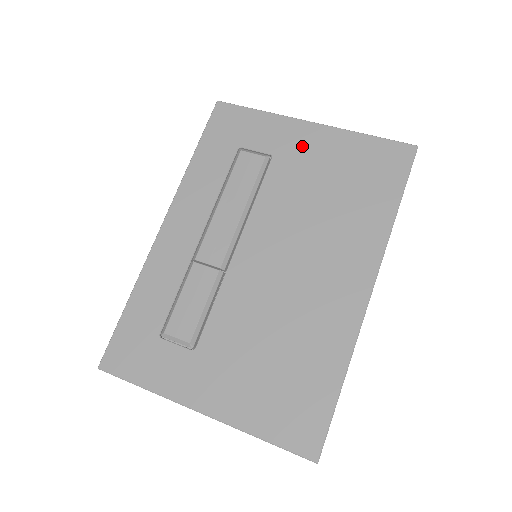
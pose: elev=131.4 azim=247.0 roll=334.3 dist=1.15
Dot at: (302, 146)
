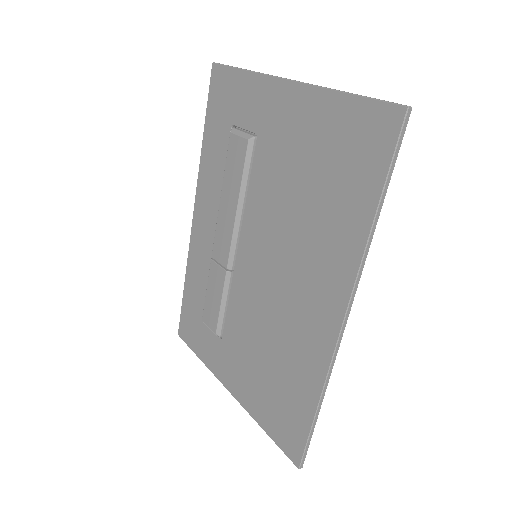
Dot at: (281, 119)
